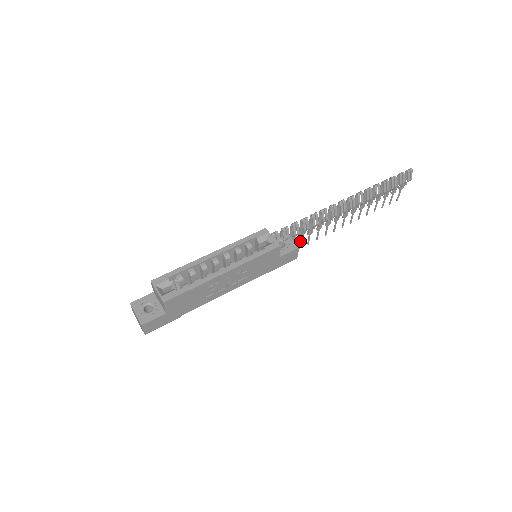
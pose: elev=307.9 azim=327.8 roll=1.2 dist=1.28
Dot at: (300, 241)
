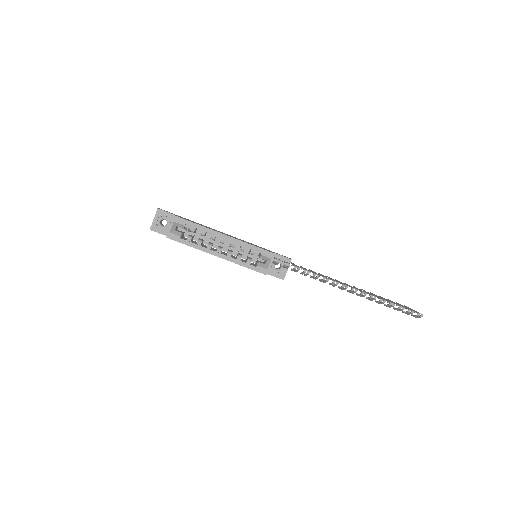
Dot at: occluded
